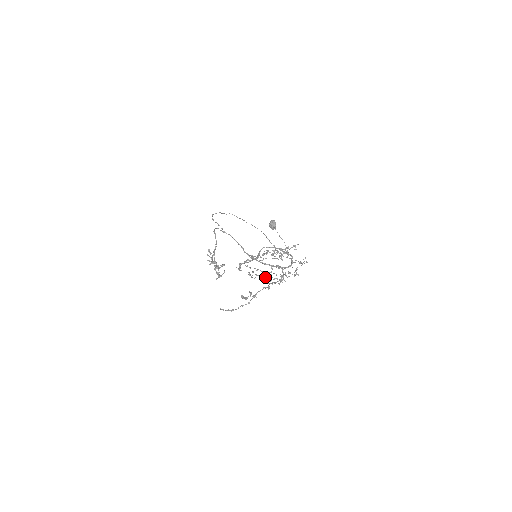
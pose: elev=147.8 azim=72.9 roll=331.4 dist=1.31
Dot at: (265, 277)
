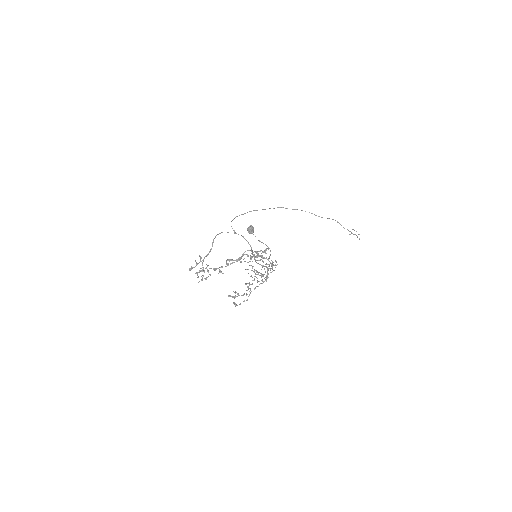
Dot at: occluded
